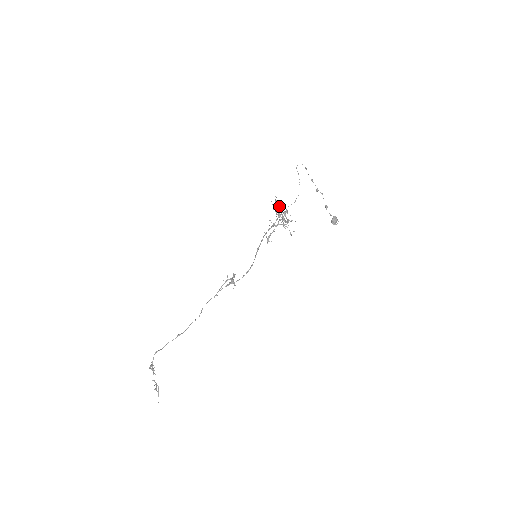
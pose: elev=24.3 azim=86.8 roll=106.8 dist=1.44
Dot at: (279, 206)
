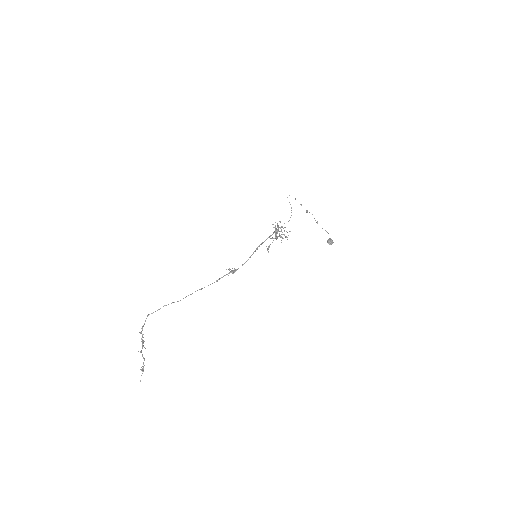
Dot at: (277, 229)
